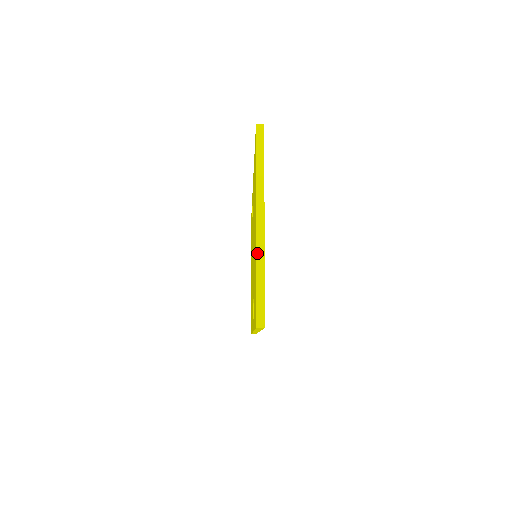
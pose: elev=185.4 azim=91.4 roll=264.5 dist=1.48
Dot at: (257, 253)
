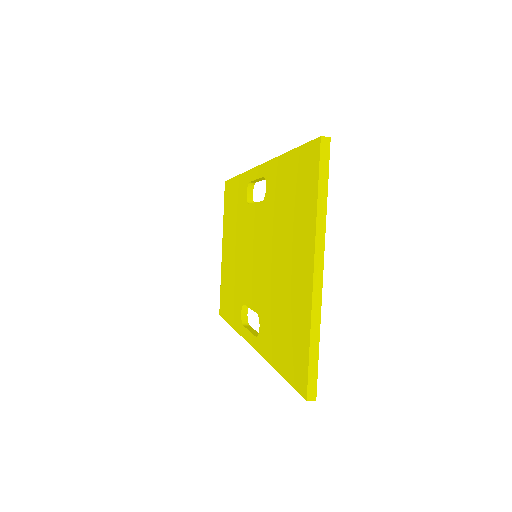
Dot at: (312, 311)
